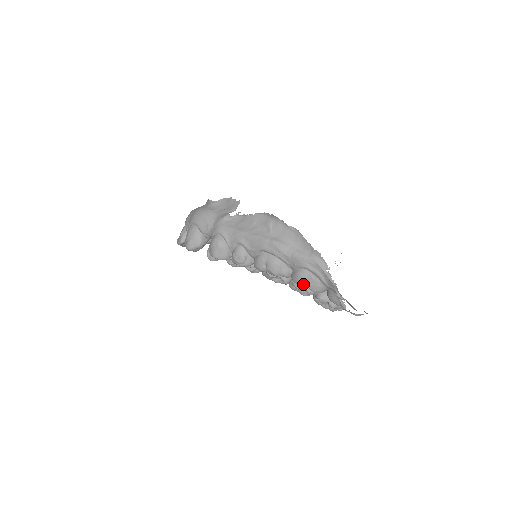
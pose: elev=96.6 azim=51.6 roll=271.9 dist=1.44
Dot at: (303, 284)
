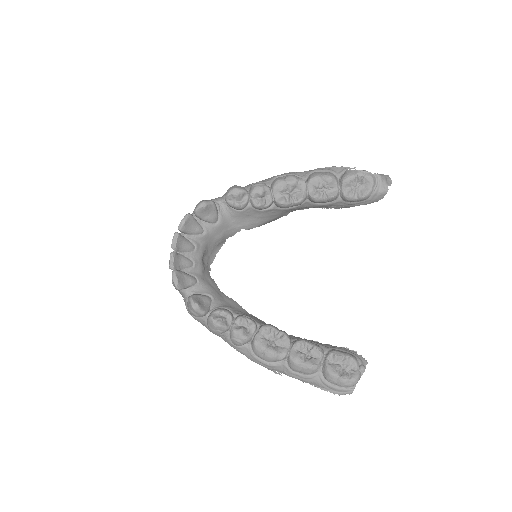
Dot at: (320, 175)
